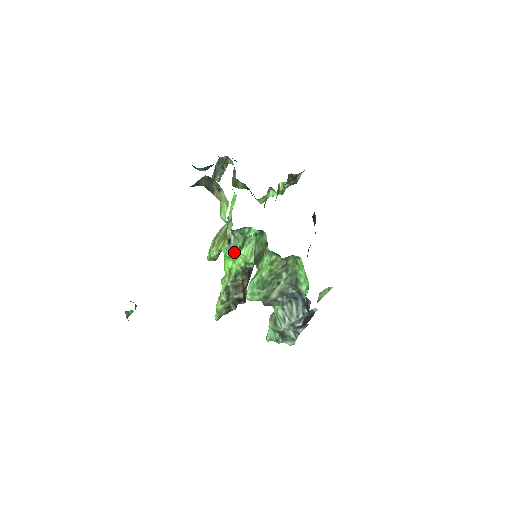
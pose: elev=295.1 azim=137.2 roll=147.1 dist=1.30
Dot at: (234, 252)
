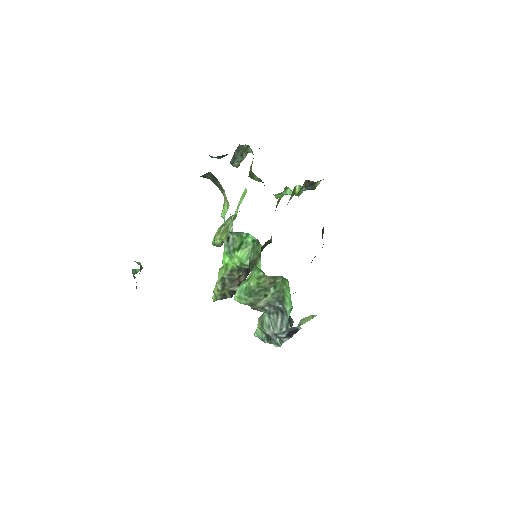
Dot at: (231, 251)
